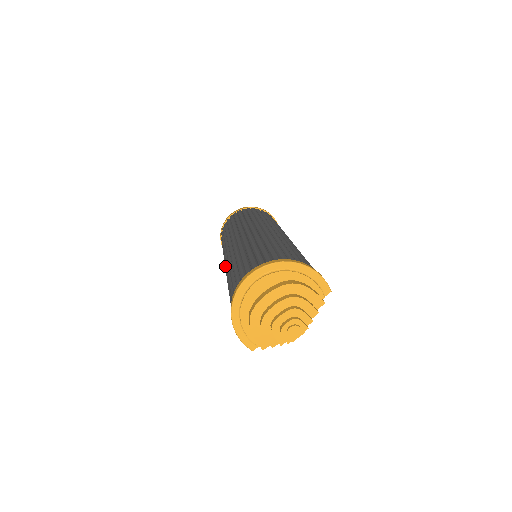
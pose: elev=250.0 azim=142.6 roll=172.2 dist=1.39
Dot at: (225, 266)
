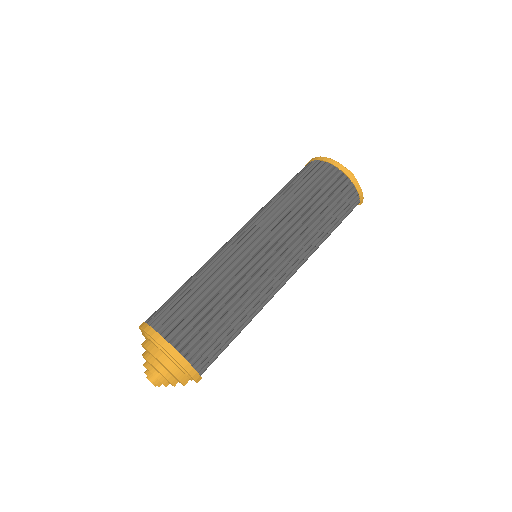
Dot at: occluded
